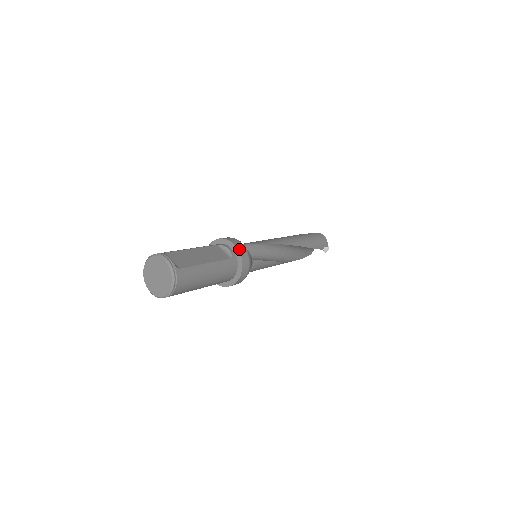
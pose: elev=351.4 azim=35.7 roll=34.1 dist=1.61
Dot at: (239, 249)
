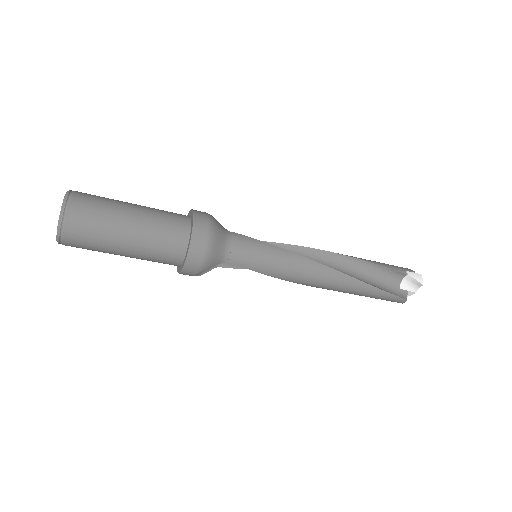
Dot at: occluded
